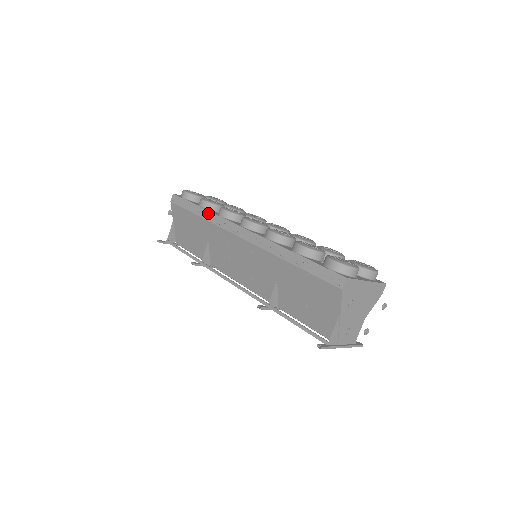
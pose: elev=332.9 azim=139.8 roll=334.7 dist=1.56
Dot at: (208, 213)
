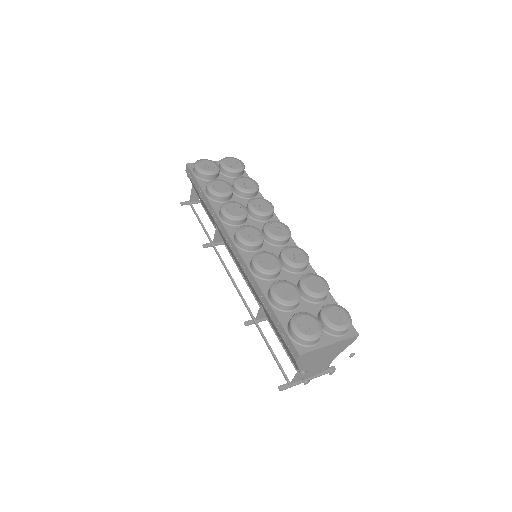
Dot at: (211, 208)
